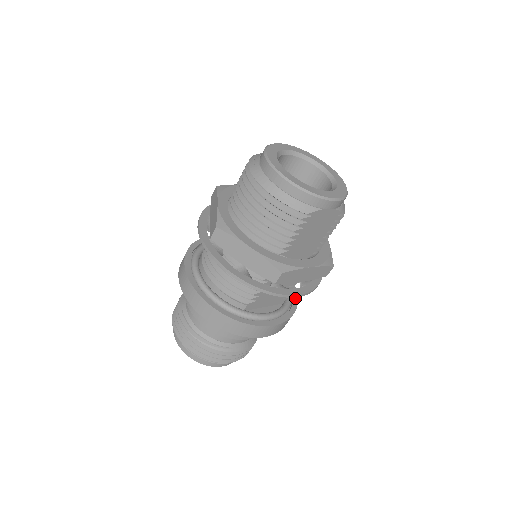
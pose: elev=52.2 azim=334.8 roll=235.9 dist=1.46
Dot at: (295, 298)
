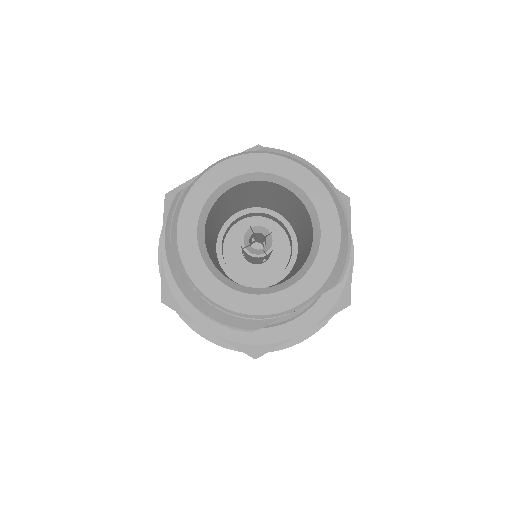
Dot at: occluded
